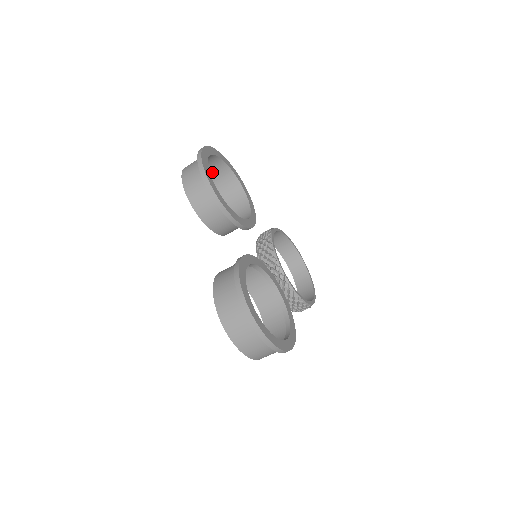
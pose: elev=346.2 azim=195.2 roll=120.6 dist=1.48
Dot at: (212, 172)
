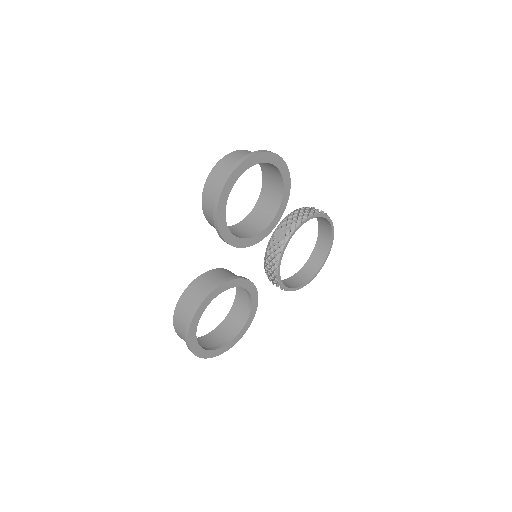
Dot at: occluded
